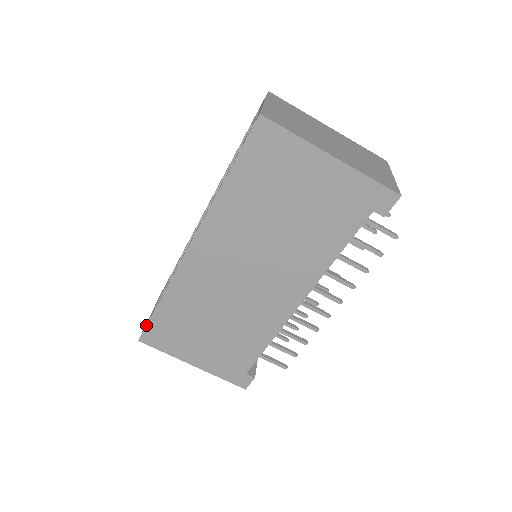
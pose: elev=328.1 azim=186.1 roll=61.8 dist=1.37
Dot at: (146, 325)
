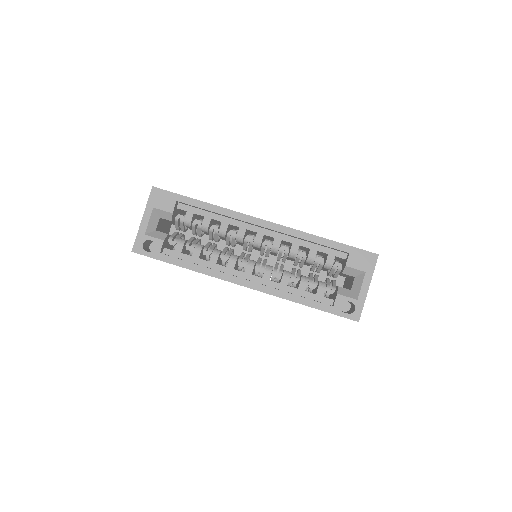
Dot at: occluded
